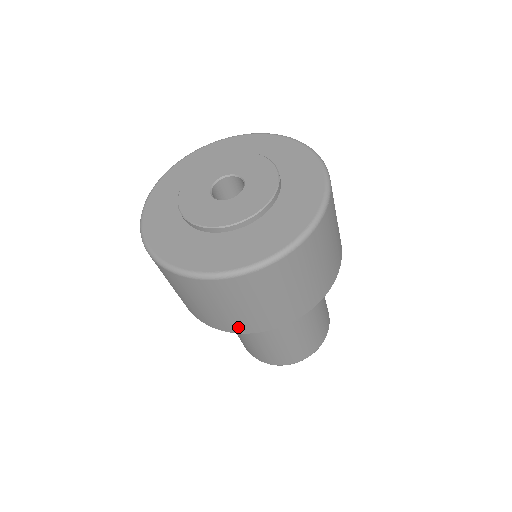
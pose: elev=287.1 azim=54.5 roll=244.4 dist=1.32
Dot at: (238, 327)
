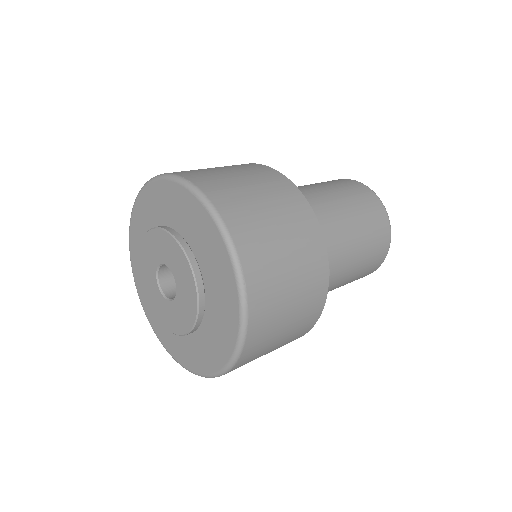
Dot at: occluded
